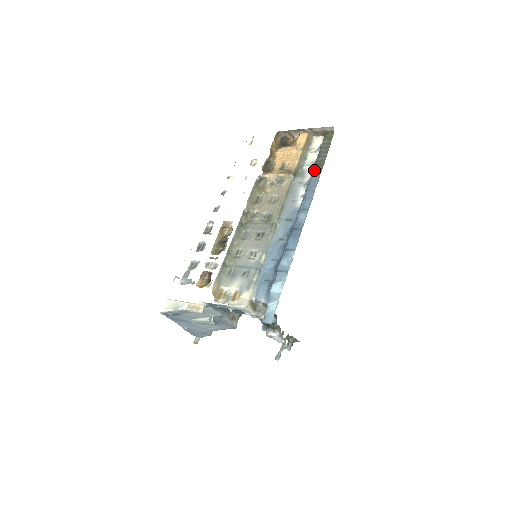
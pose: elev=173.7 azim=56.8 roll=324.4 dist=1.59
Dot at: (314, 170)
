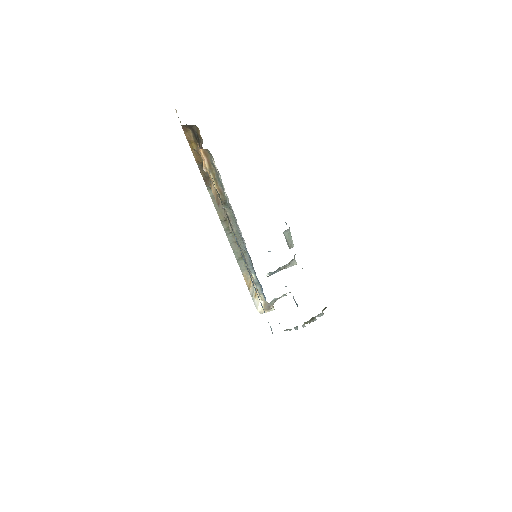
Dot at: occluded
